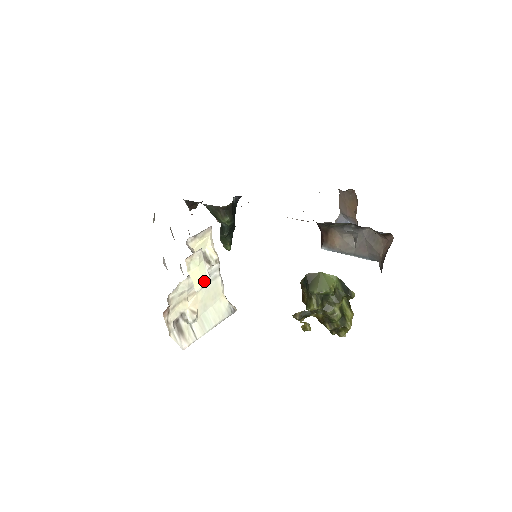
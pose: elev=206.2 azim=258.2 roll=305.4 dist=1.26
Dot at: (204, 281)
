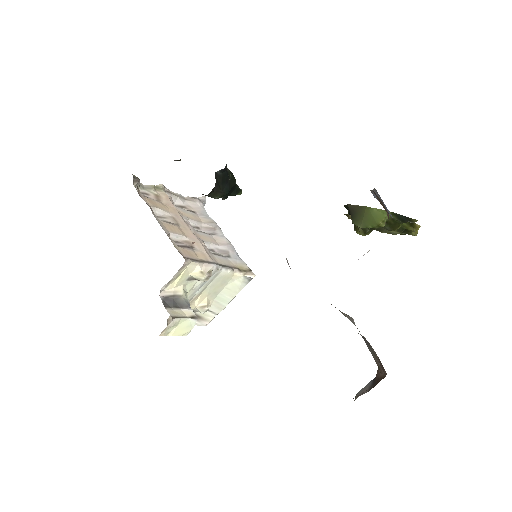
Dot at: (191, 326)
